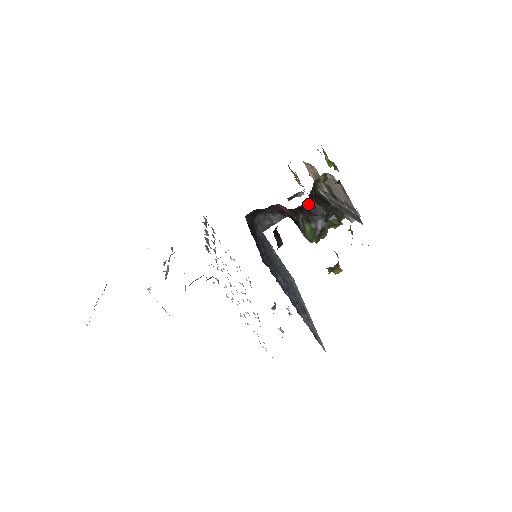
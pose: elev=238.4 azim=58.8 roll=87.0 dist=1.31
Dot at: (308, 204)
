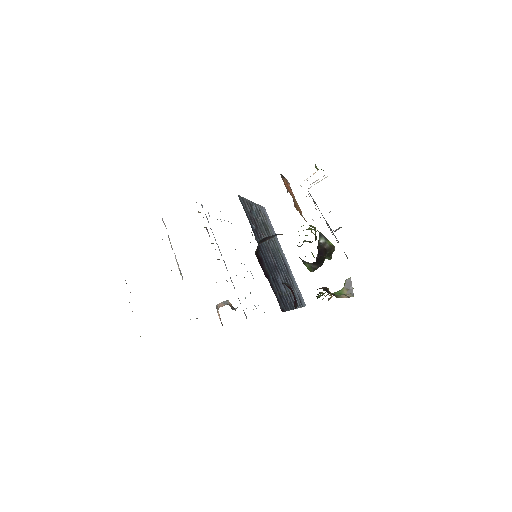
Dot at: occluded
